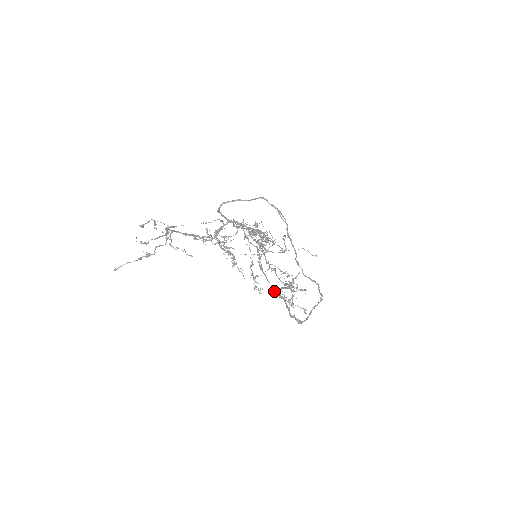
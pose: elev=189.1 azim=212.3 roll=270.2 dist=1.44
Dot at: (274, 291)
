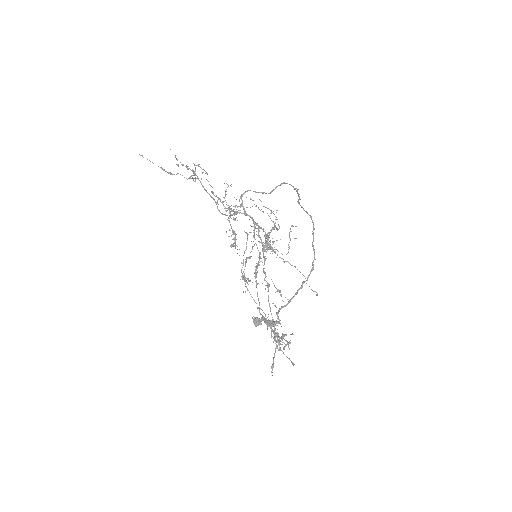
Dot at: (259, 308)
